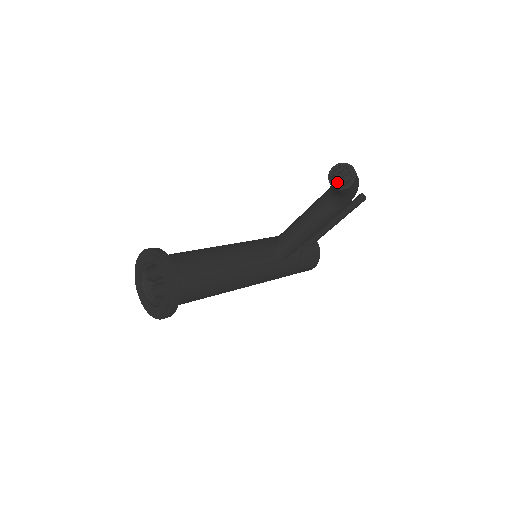
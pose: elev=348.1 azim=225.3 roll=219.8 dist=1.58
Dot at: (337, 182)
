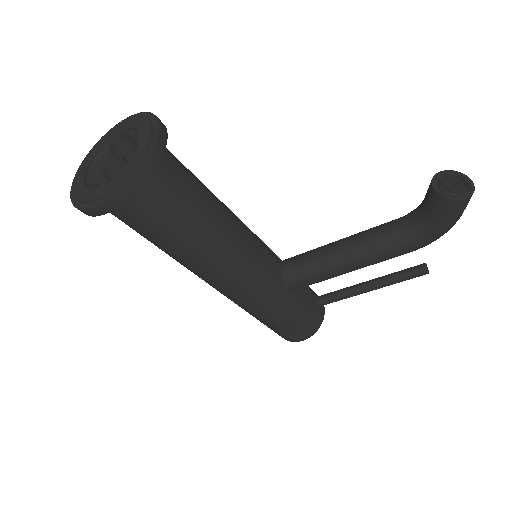
Dot at: (442, 189)
